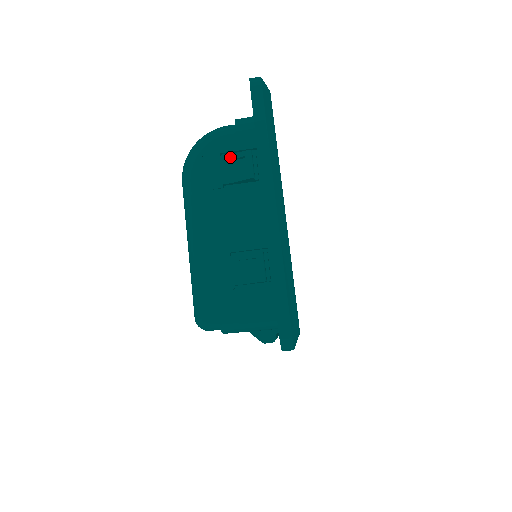
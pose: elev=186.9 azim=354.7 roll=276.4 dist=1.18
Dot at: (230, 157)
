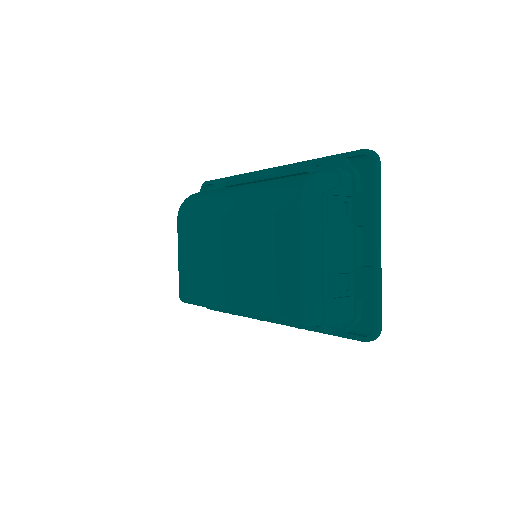
Dot at: (339, 200)
